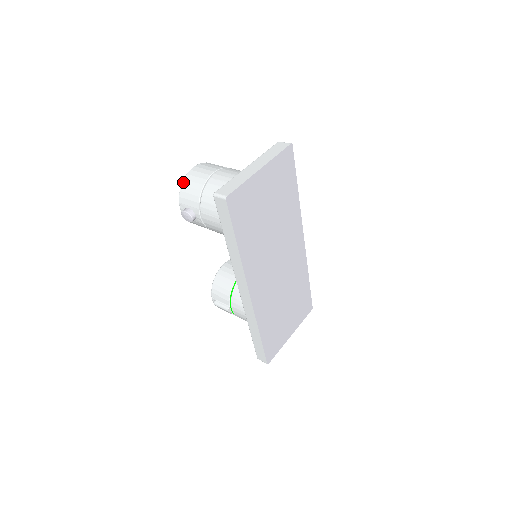
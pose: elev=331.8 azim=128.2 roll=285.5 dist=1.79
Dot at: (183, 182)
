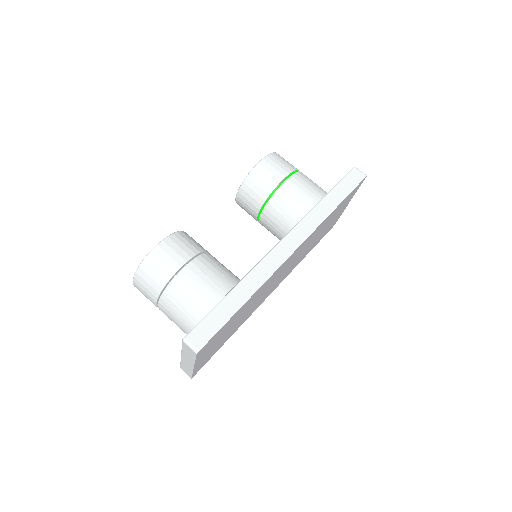
Dot at: occluded
